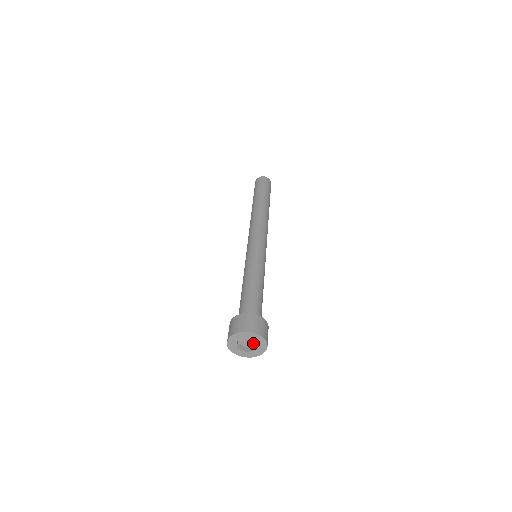
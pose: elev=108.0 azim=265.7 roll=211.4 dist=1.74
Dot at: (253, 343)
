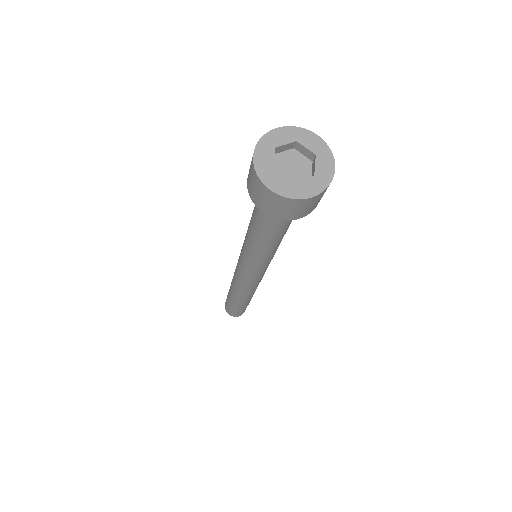
Dot at: (305, 166)
